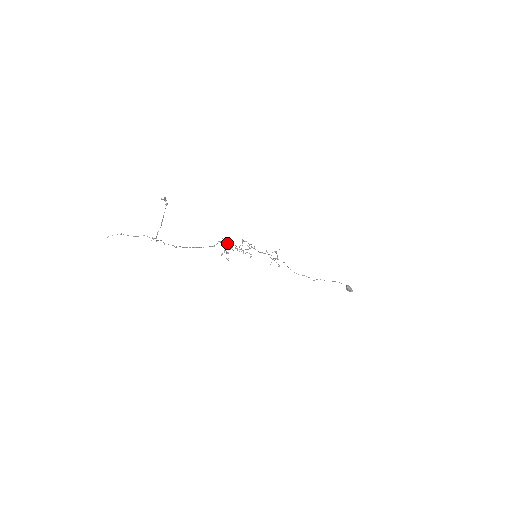
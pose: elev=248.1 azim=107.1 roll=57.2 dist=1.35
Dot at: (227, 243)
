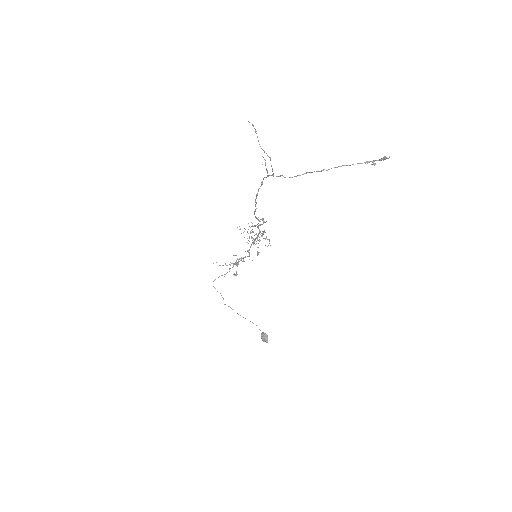
Dot at: (260, 225)
